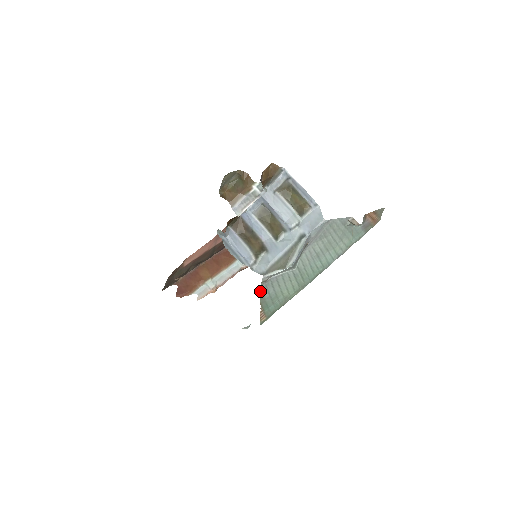
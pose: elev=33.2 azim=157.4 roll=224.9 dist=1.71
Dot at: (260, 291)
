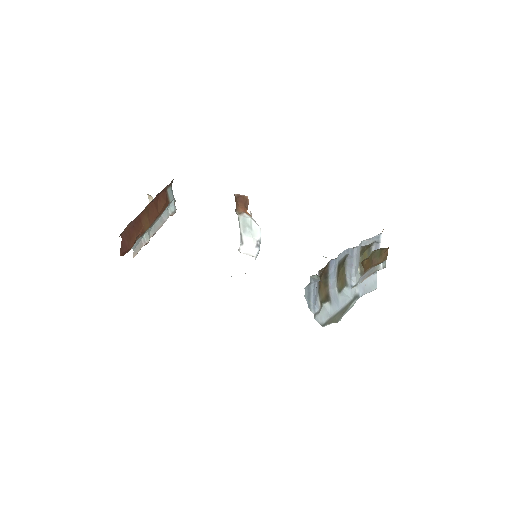
Dot at: occluded
